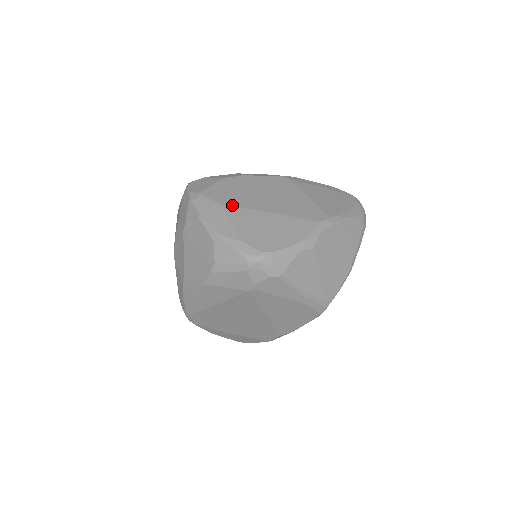
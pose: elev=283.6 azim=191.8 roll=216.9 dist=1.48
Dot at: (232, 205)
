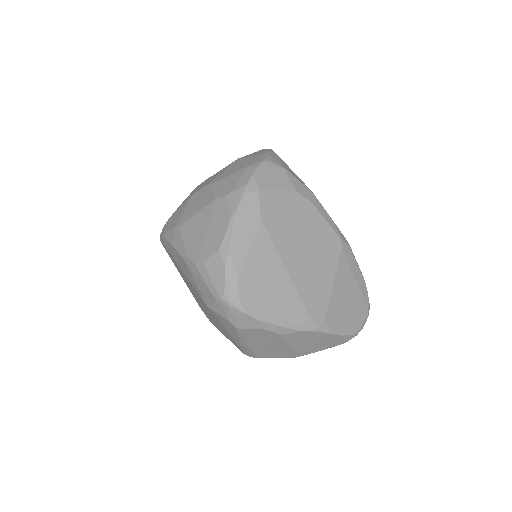
Dot at: (269, 232)
